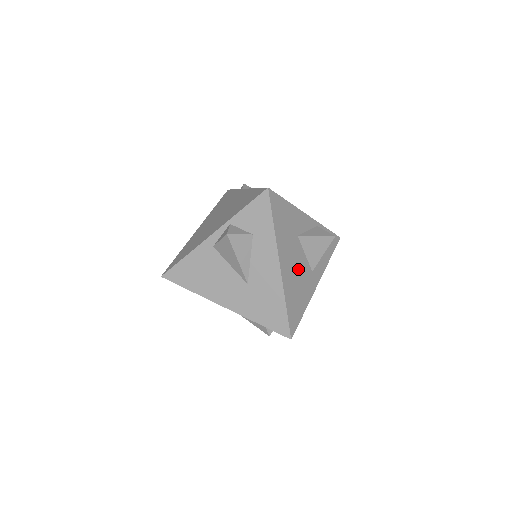
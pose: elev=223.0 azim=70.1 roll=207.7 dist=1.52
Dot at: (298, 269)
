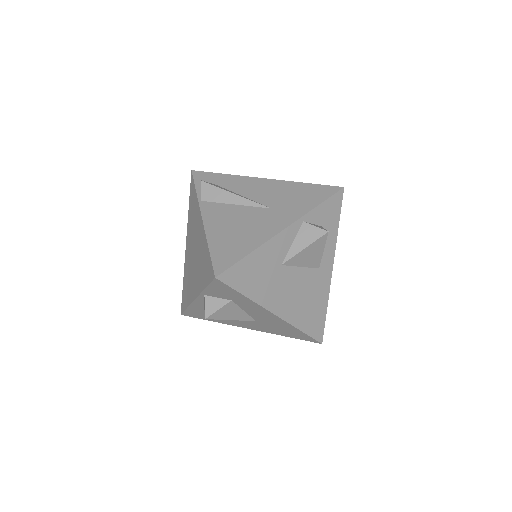
Dot at: (299, 289)
